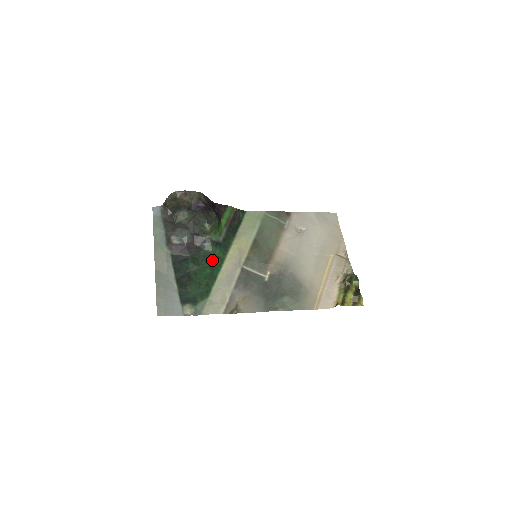
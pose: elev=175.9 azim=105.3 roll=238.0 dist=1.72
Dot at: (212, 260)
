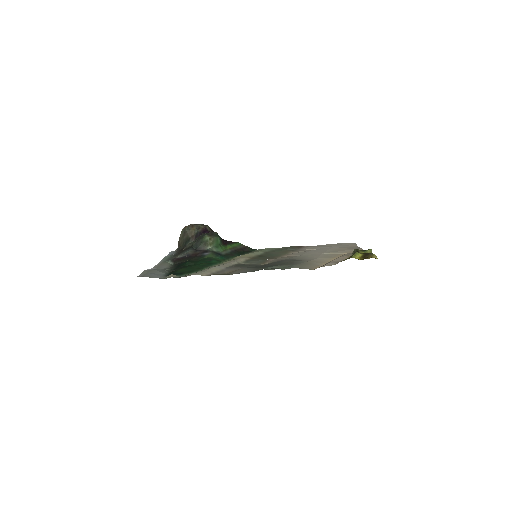
Dot at: (210, 261)
